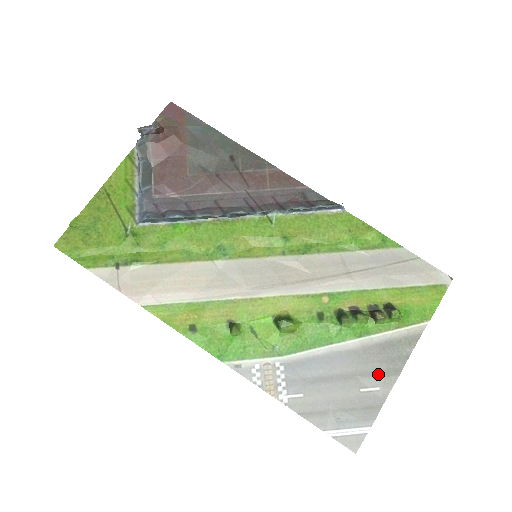
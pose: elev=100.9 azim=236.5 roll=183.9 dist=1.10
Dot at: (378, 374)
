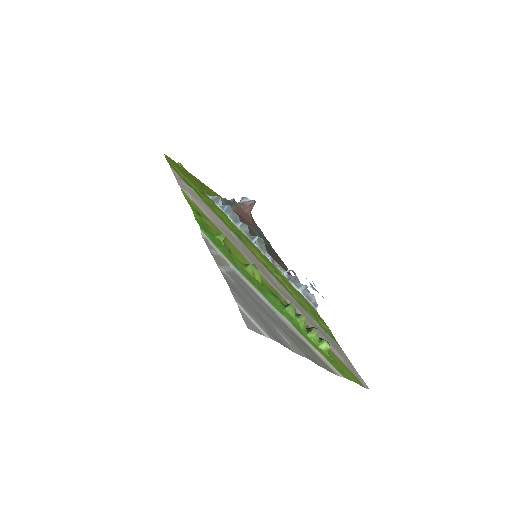
Dot at: (294, 341)
